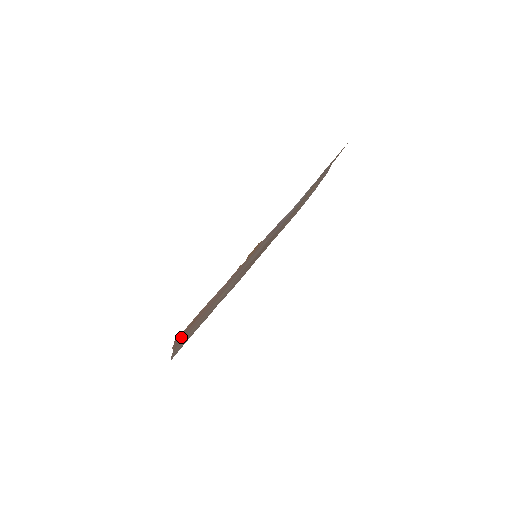
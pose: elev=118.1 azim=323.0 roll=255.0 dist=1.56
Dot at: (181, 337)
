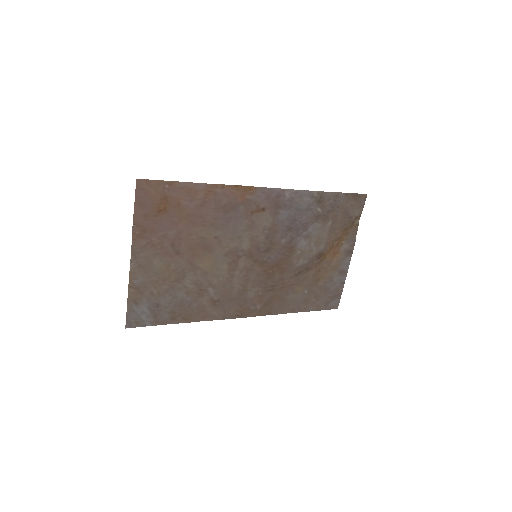
Dot at: (146, 222)
